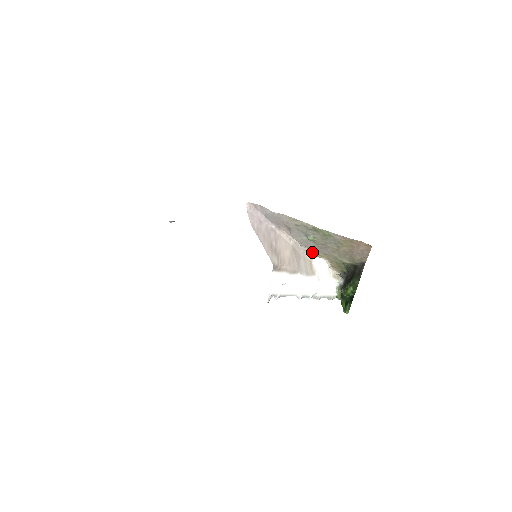
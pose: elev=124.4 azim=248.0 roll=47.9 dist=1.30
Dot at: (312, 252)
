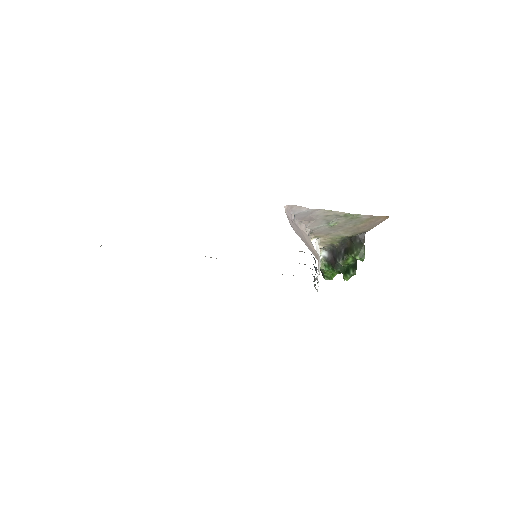
Dot at: (313, 235)
